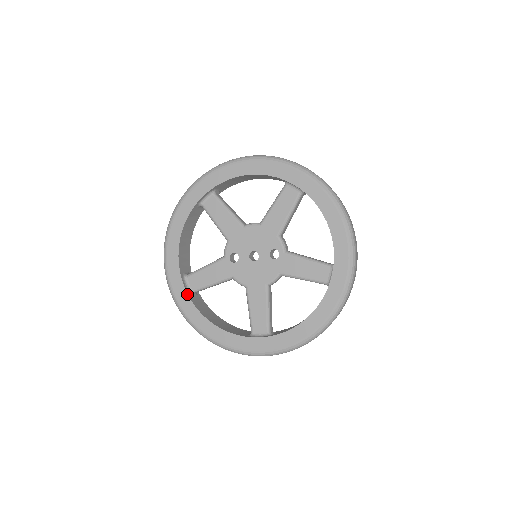
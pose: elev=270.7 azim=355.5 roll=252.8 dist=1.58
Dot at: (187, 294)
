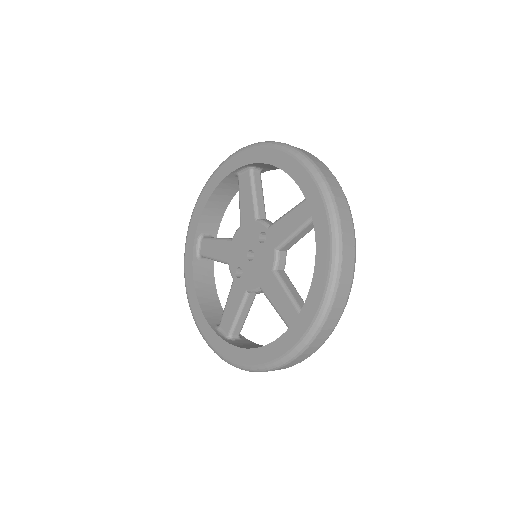
Dot at: (222, 339)
